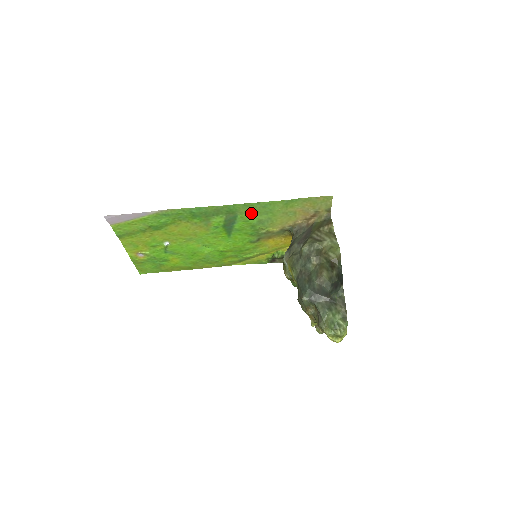
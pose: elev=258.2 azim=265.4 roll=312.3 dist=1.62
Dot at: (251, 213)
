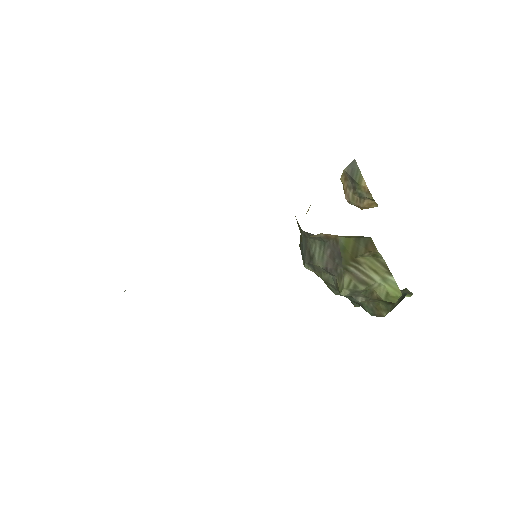
Dot at: occluded
